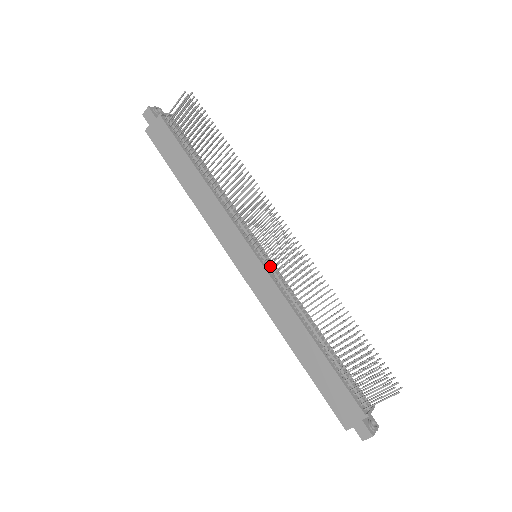
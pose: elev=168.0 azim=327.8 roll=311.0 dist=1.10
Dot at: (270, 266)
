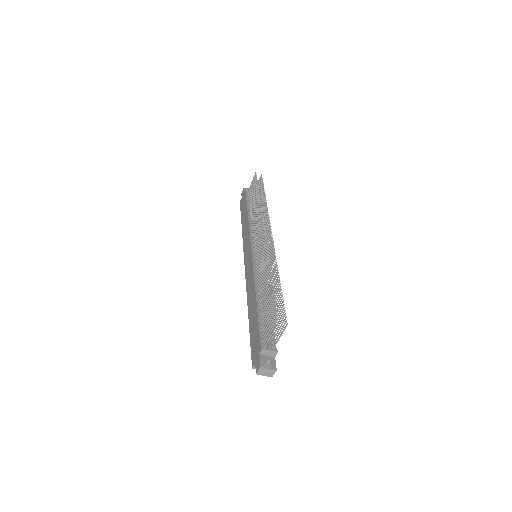
Dot at: occluded
